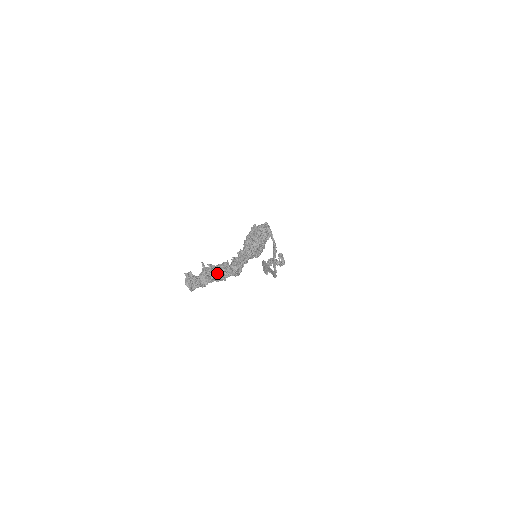
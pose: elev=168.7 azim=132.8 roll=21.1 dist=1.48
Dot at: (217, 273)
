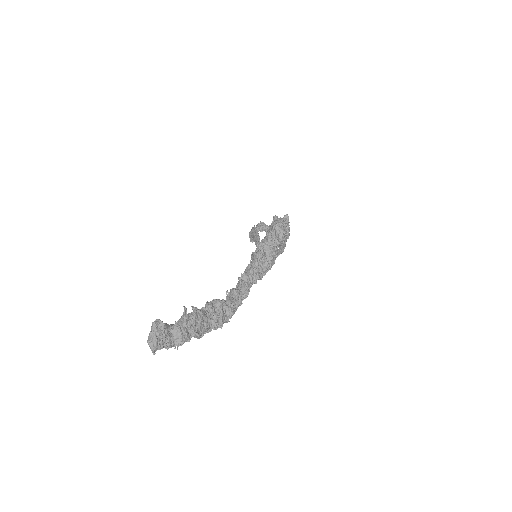
Dot at: (202, 326)
